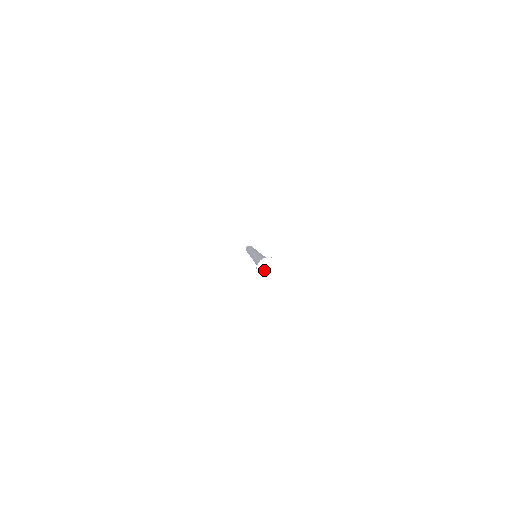
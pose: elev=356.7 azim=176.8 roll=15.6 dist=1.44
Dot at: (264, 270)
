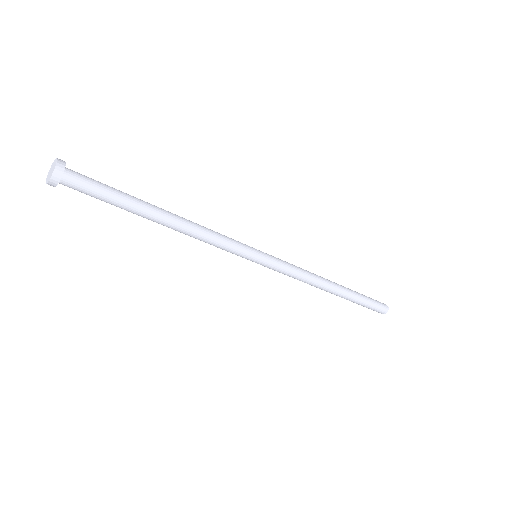
Dot at: (49, 174)
